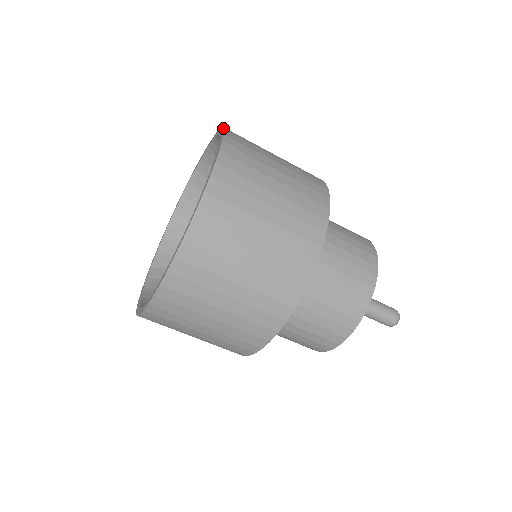
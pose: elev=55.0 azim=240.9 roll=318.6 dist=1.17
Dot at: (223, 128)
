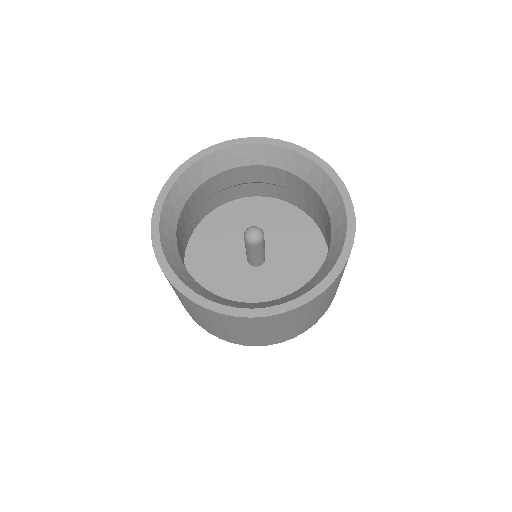
Dot at: (331, 283)
